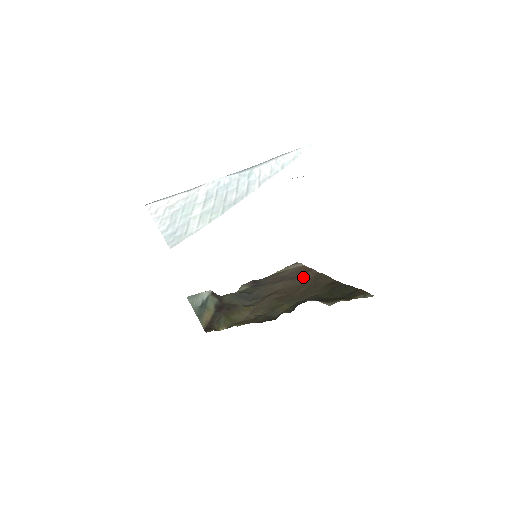
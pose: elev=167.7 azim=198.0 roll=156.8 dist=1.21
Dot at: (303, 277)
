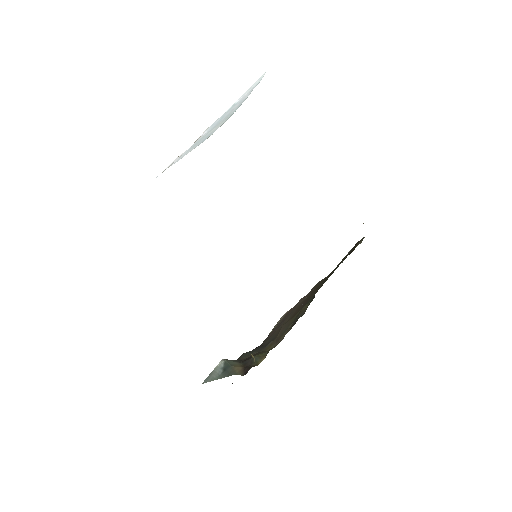
Dot at: occluded
